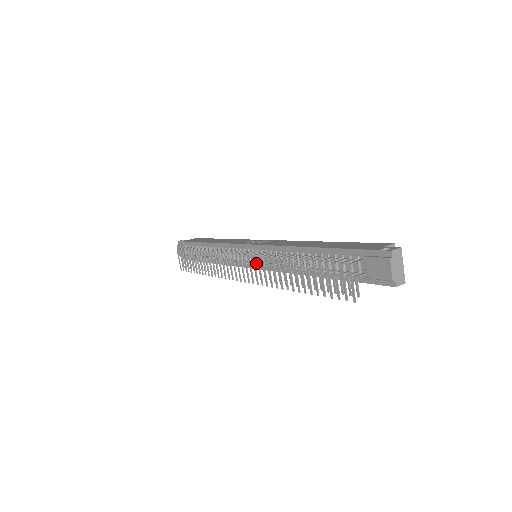
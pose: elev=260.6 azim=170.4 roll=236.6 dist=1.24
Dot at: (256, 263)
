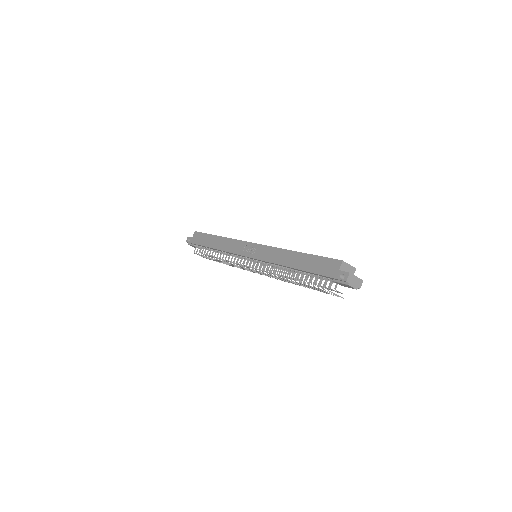
Dot at: occluded
